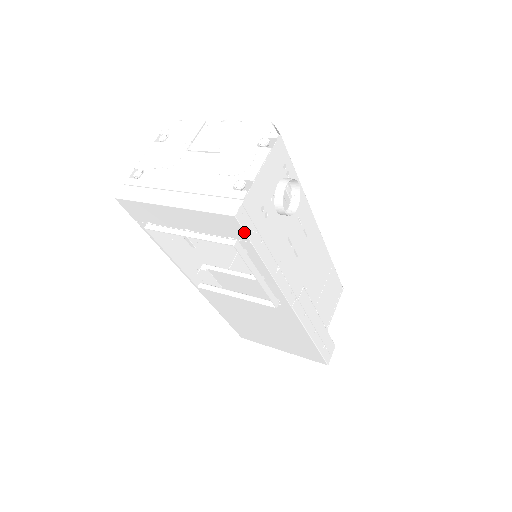
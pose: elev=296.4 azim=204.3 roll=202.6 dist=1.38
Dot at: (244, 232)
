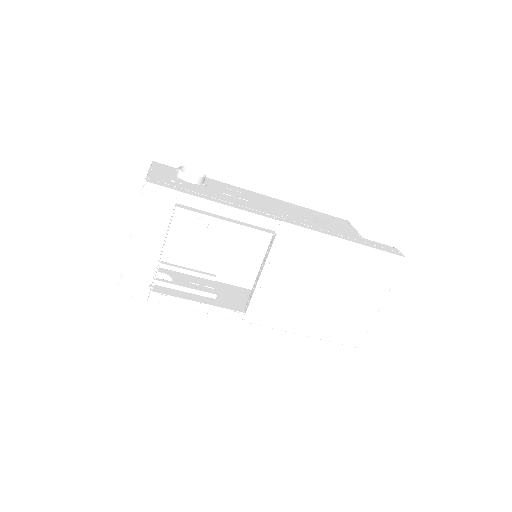
Dot at: (165, 188)
